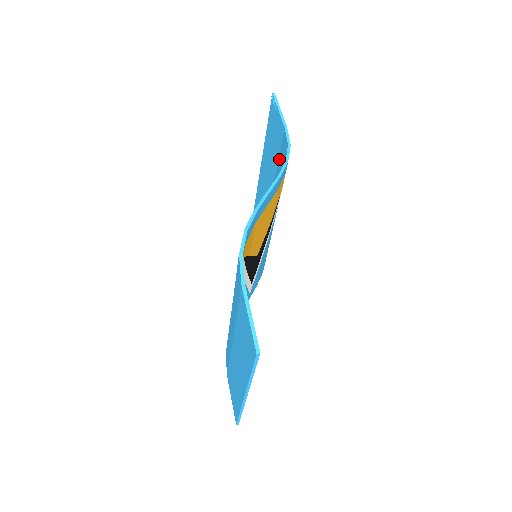
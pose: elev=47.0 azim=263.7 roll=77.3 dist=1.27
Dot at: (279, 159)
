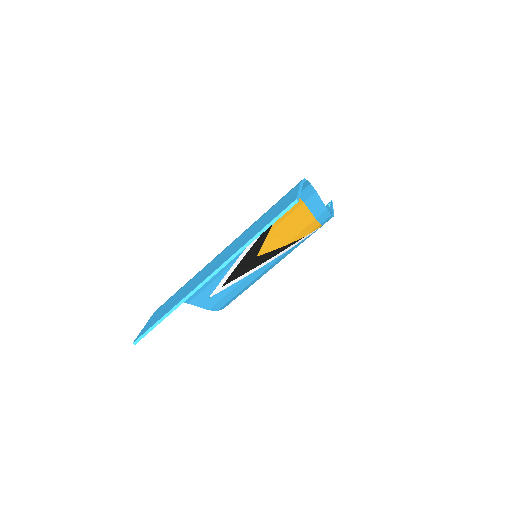
Dot at: occluded
